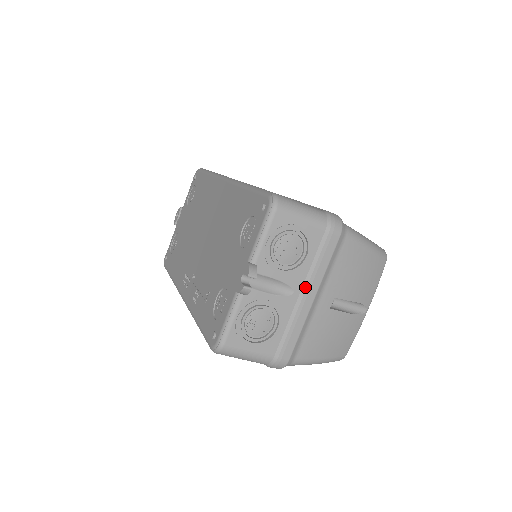
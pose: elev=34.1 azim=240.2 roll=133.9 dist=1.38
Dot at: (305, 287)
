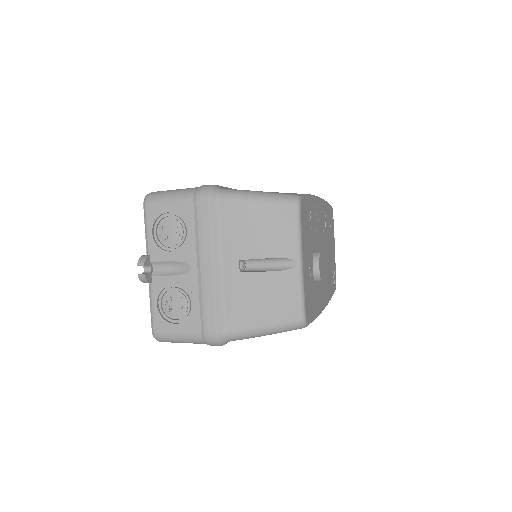
Dot at: (199, 259)
